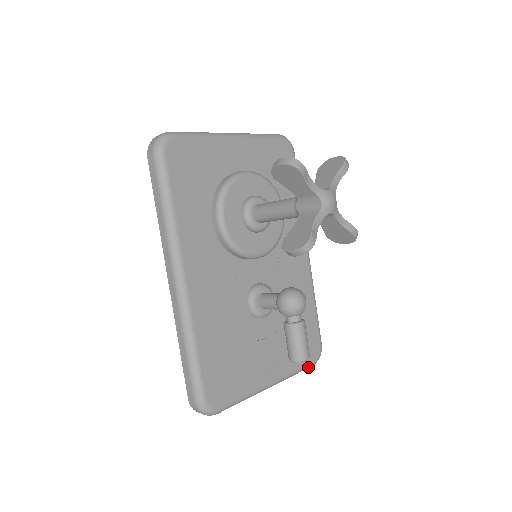
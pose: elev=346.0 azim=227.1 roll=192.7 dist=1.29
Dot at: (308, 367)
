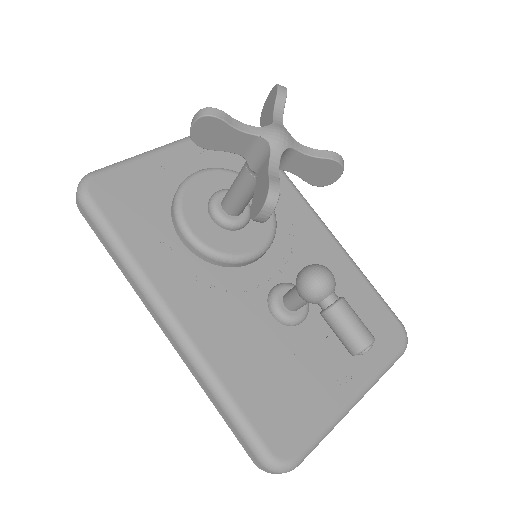
Dot at: (397, 357)
